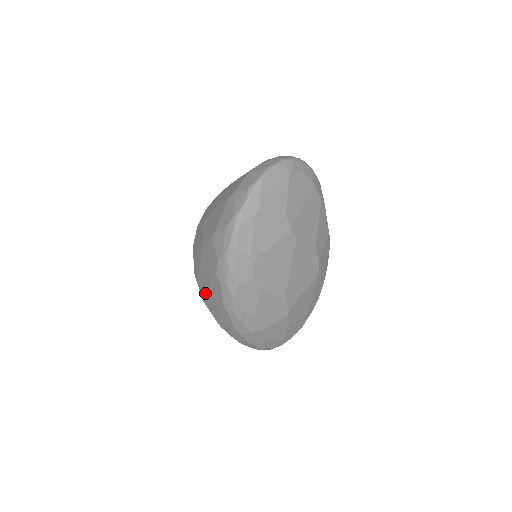
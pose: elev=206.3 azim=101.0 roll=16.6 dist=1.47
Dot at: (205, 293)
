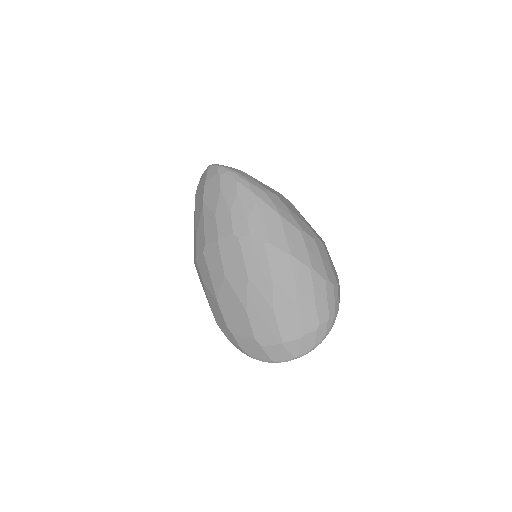
Dot at: (199, 278)
